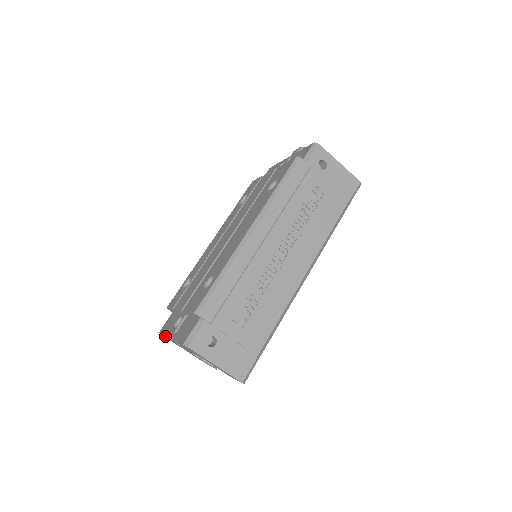
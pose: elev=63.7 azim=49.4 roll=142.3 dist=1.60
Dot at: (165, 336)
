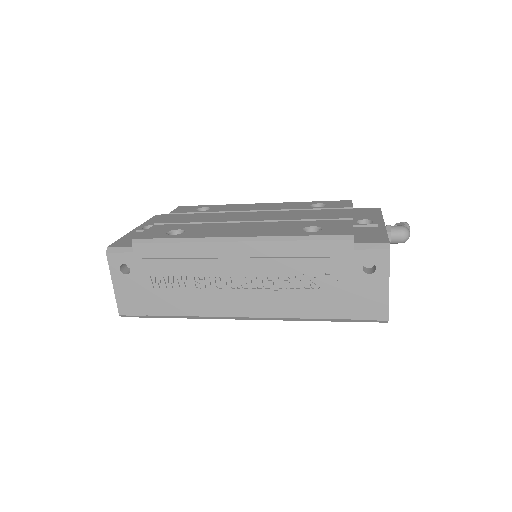
Dot at: occluded
